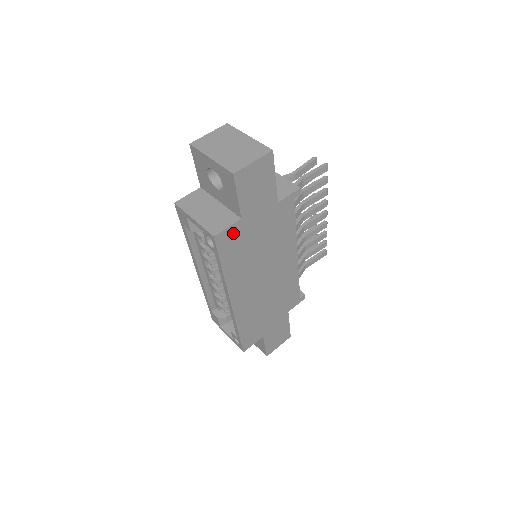
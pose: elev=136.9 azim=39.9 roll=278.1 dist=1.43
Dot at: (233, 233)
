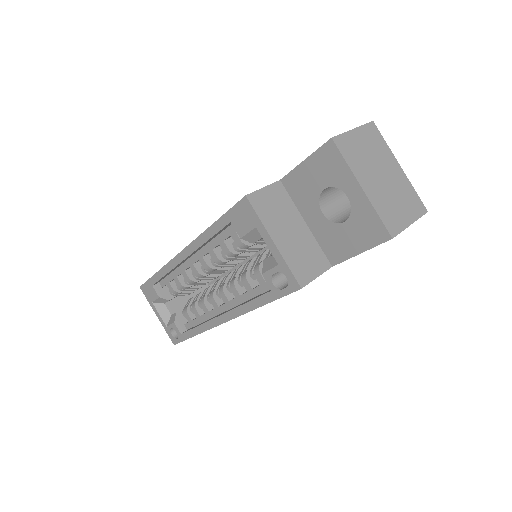
Dot at: occluded
